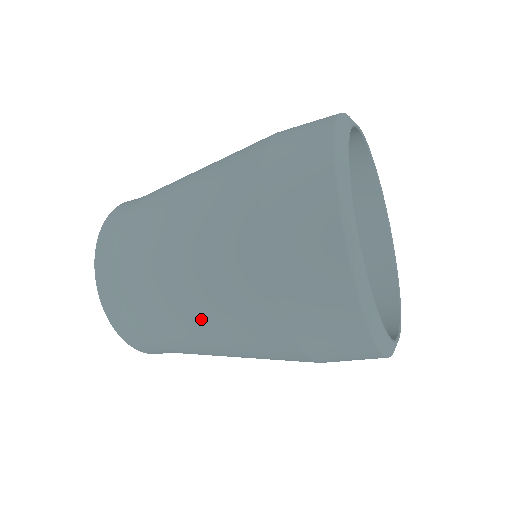
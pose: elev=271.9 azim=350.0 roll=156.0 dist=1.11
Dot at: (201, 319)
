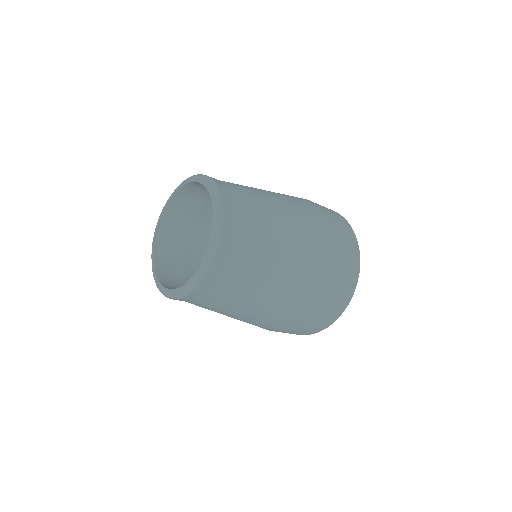
Dot at: (264, 307)
